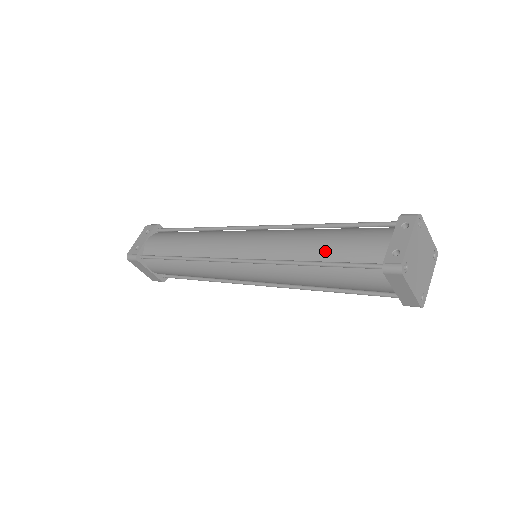
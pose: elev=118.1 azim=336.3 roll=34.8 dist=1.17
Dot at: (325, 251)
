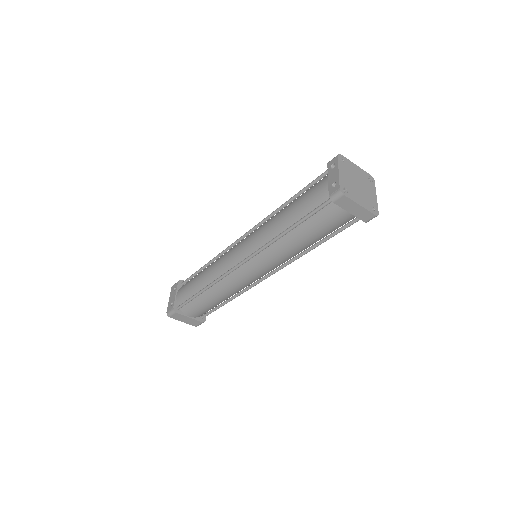
Dot at: (293, 216)
